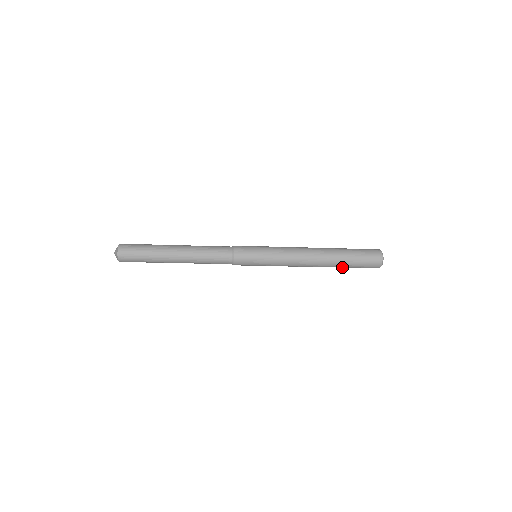
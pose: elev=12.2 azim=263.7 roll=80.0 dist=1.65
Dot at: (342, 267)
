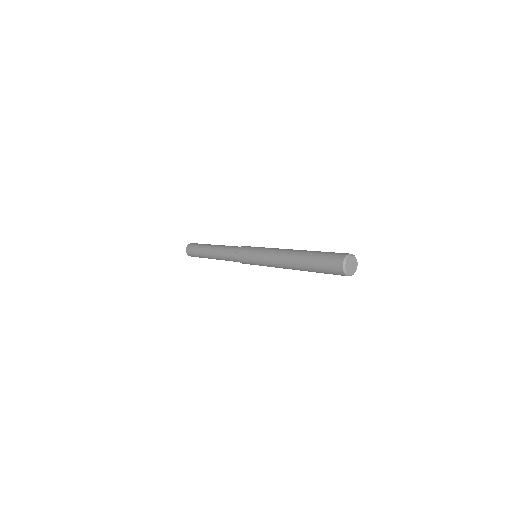
Dot at: occluded
